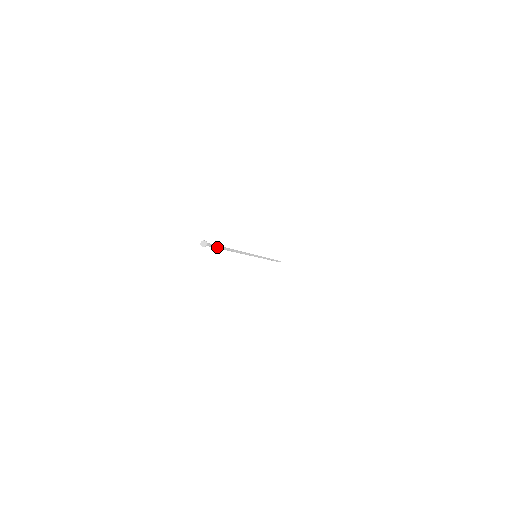
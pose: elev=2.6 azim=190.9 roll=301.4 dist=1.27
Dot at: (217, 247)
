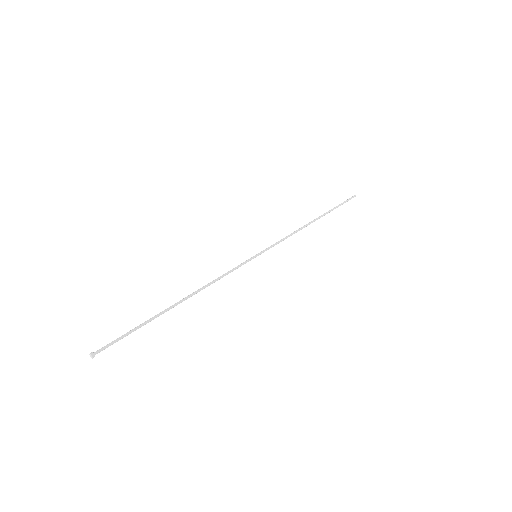
Dot at: (126, 335)
